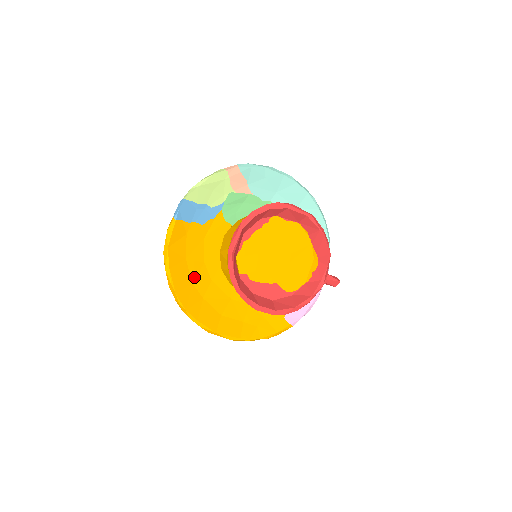
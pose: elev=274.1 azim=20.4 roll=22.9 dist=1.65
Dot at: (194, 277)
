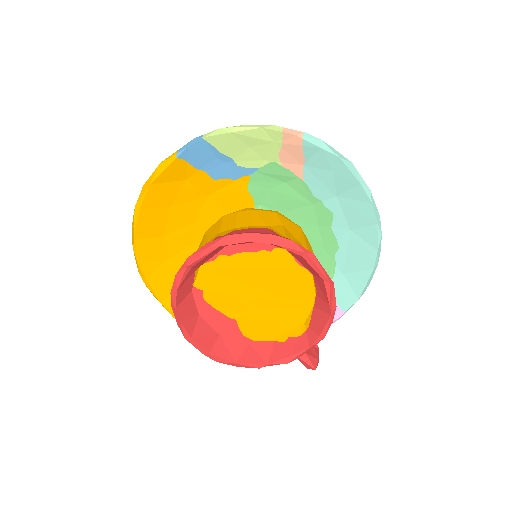
Dot at: (170, 231)
